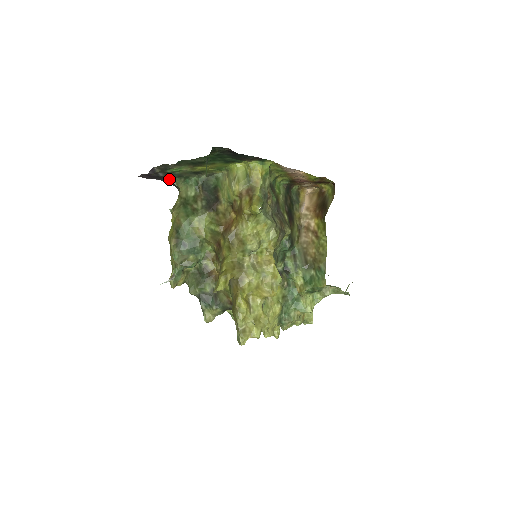
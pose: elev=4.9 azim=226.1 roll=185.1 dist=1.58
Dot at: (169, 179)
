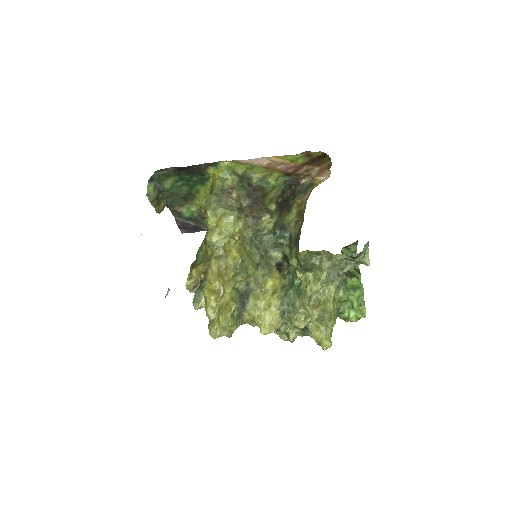
Dot at: (204, 226)
